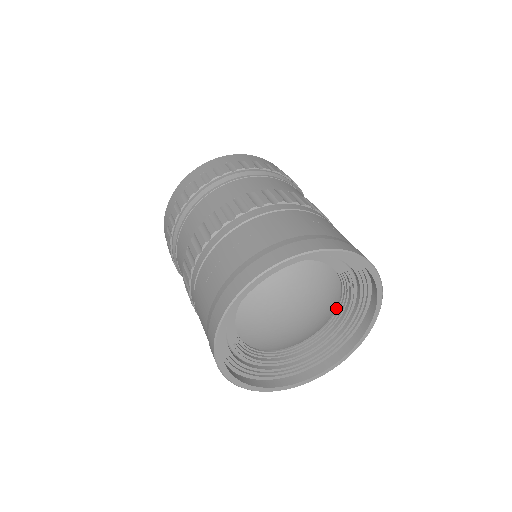
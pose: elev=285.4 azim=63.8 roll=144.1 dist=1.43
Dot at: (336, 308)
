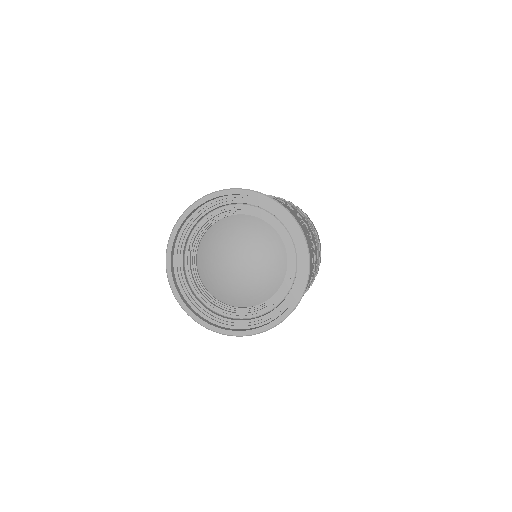
Dot at: (271, 297)
